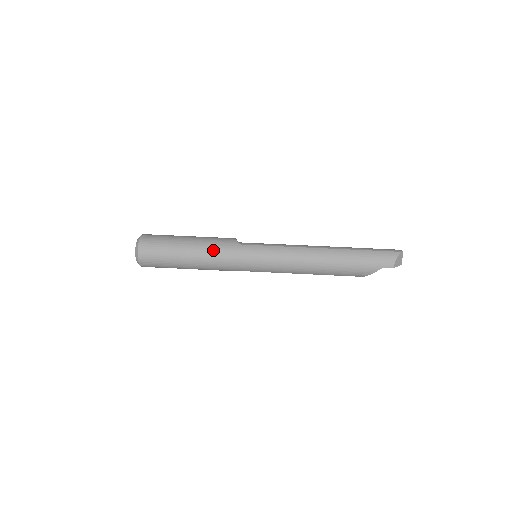
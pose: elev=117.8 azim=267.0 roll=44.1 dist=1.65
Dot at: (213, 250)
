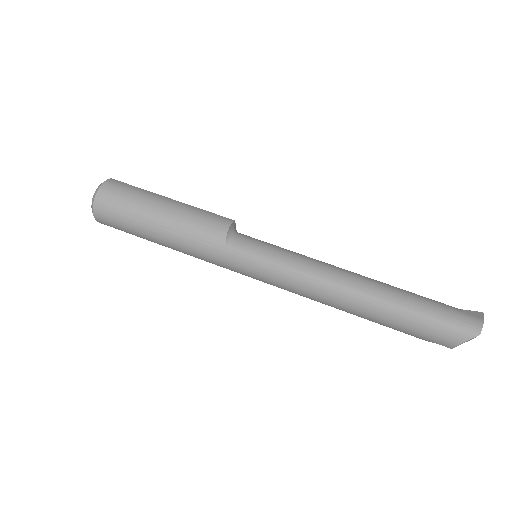
Dot at: (190, 246)
